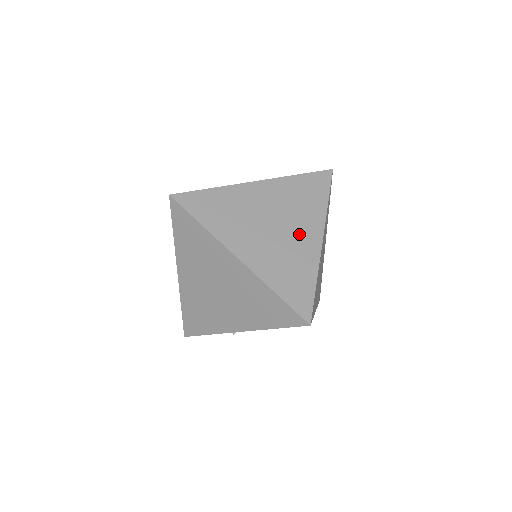
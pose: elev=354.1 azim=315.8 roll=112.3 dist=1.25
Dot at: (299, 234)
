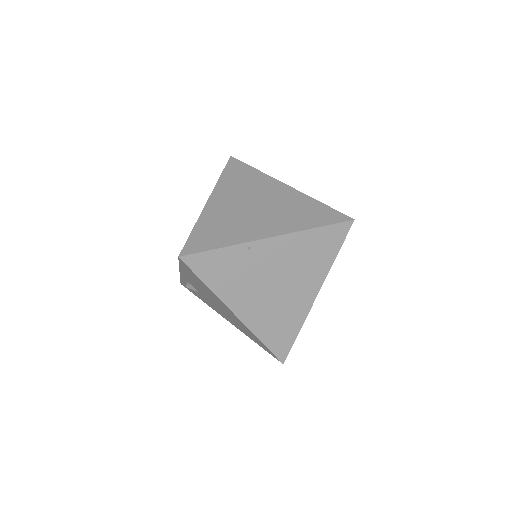
Dot at: (261, 222)
